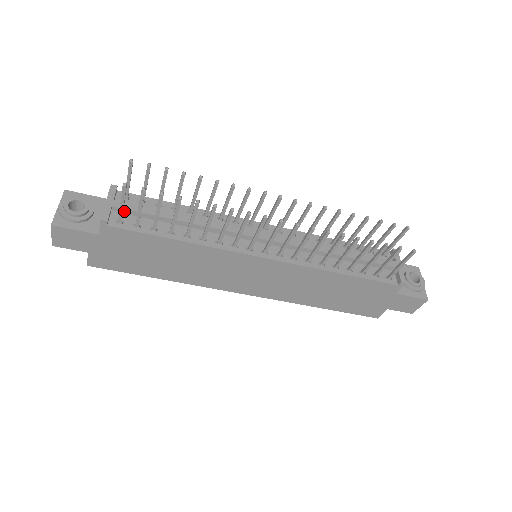
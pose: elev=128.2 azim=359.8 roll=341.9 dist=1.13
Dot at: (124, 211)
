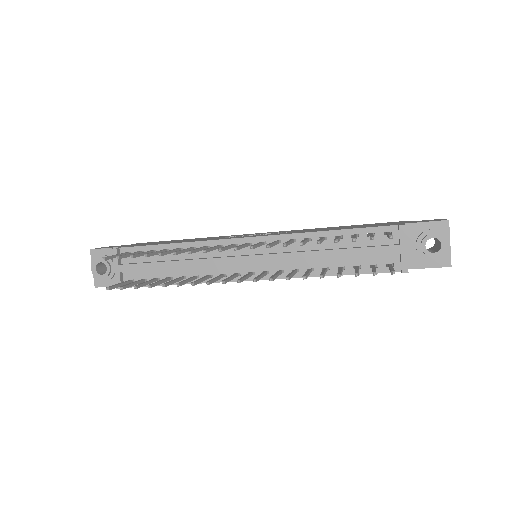
Dot at: (130, 271)
